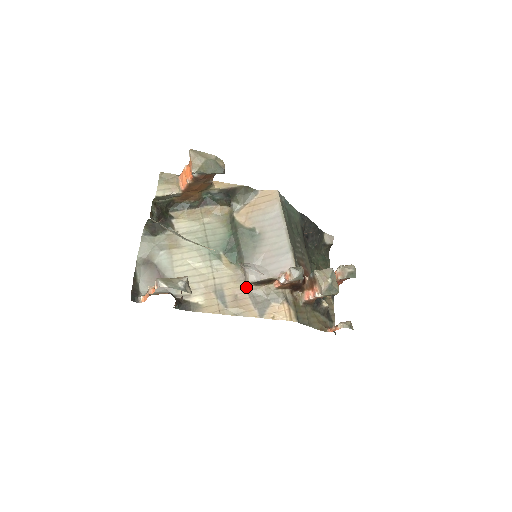
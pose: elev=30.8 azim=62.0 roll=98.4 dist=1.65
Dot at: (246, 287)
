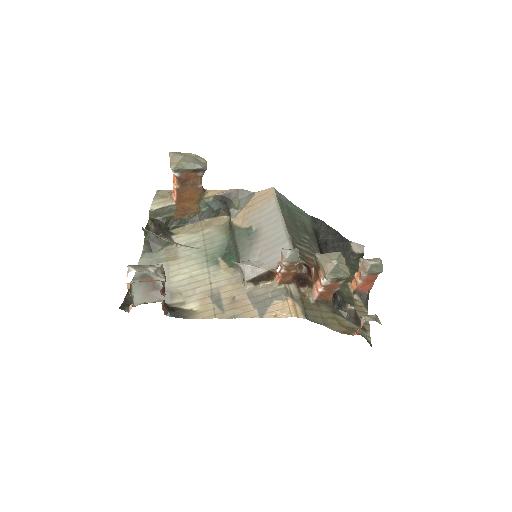
Dot at: (245, 288)
